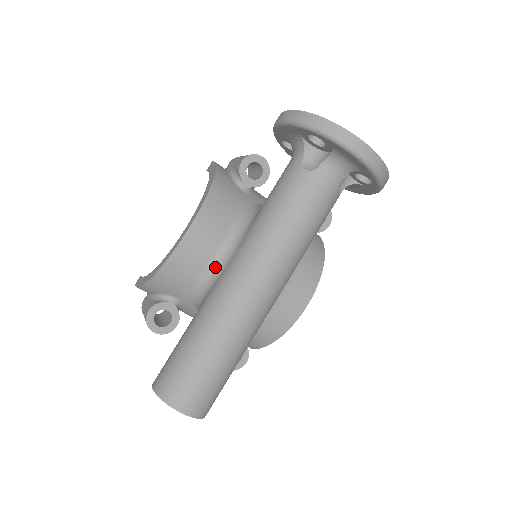
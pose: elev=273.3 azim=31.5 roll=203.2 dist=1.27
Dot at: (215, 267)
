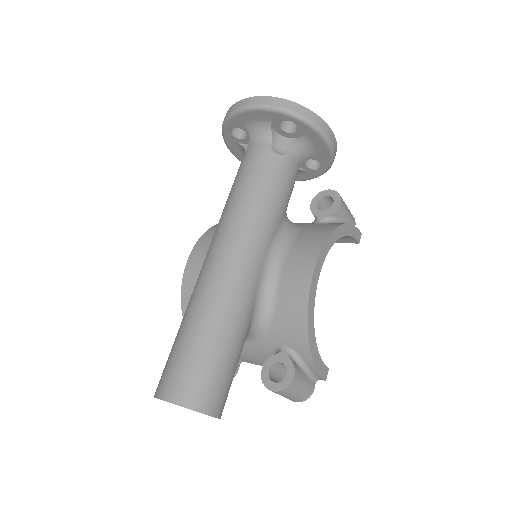
Dot at: occluded
